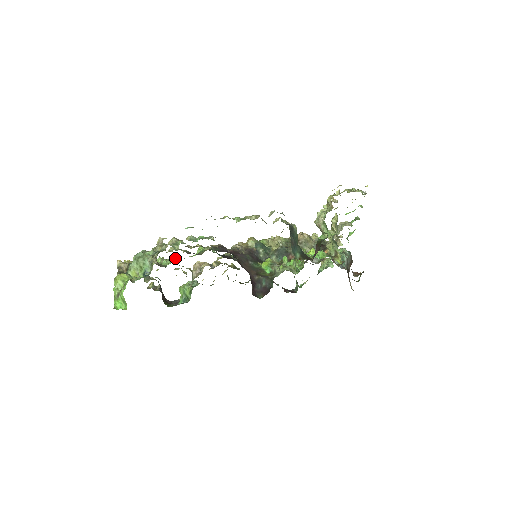
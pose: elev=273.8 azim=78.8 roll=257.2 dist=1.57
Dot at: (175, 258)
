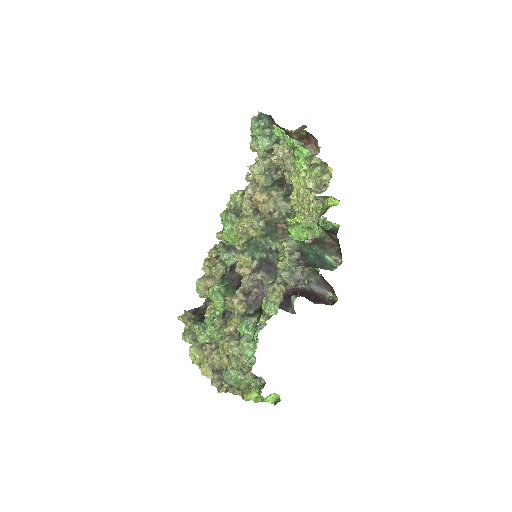
Dot at: (213, 327)
